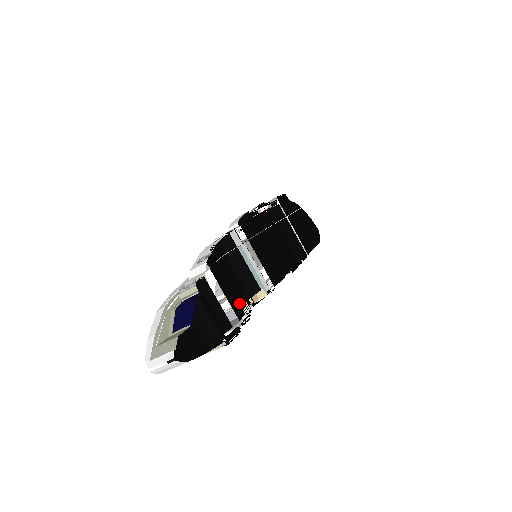
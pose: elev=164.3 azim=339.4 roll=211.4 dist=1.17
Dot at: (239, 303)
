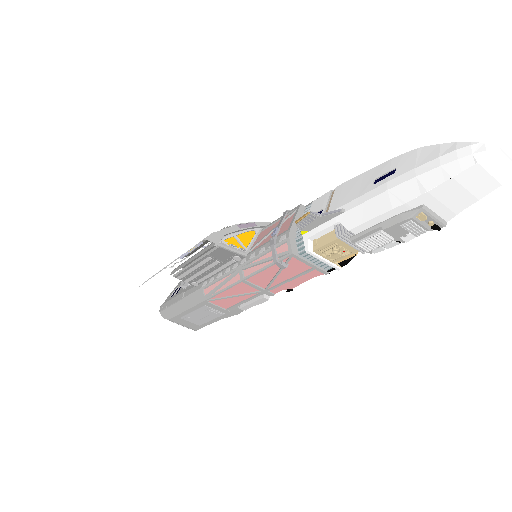
Dot at: occluded
